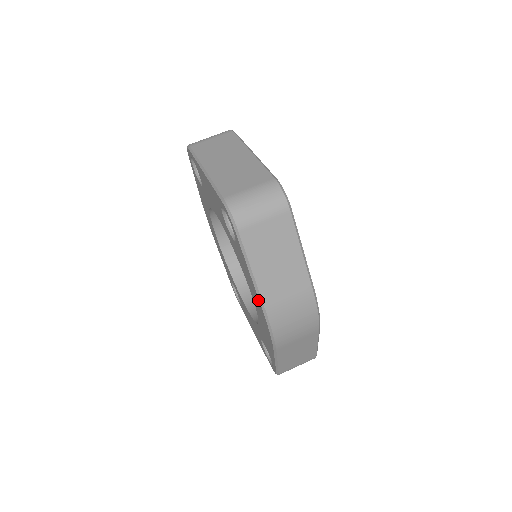
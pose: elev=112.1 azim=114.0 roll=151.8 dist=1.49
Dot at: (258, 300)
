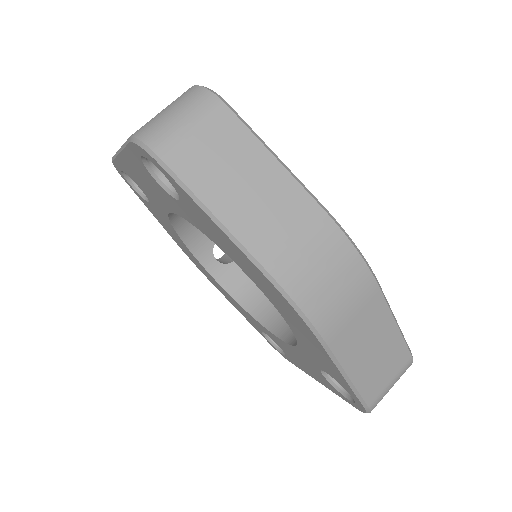
Dot at: (248, 261)
